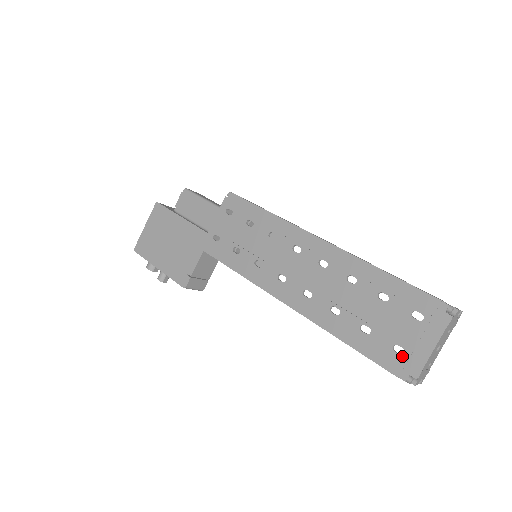
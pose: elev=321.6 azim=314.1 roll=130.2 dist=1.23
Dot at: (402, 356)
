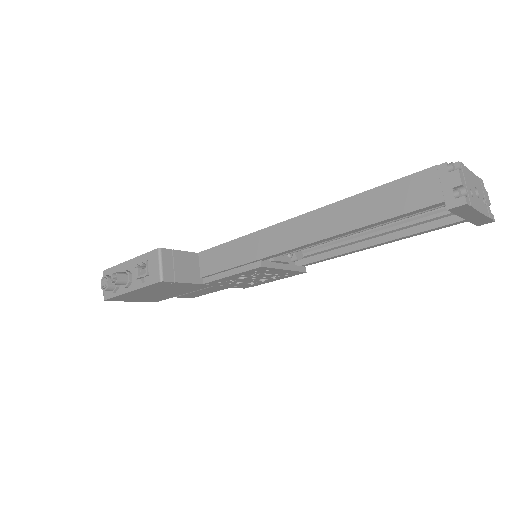
Dot at: occluded
